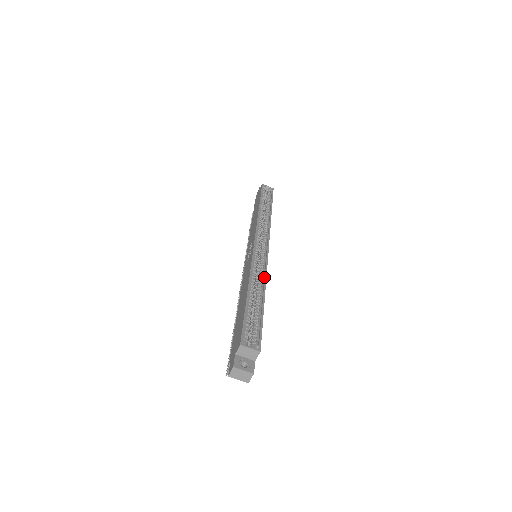
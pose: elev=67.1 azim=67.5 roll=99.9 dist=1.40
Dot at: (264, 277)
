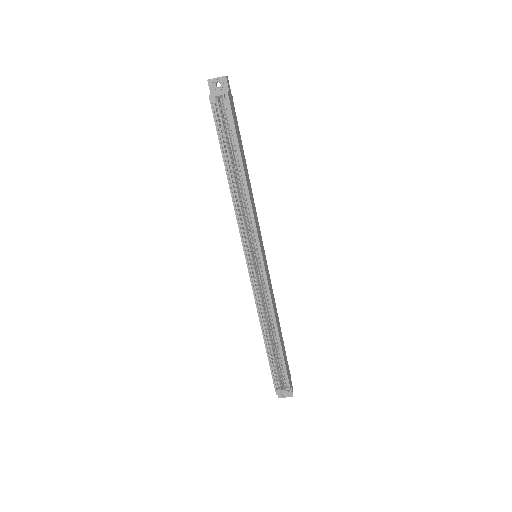
Dot at: (272, 312)
